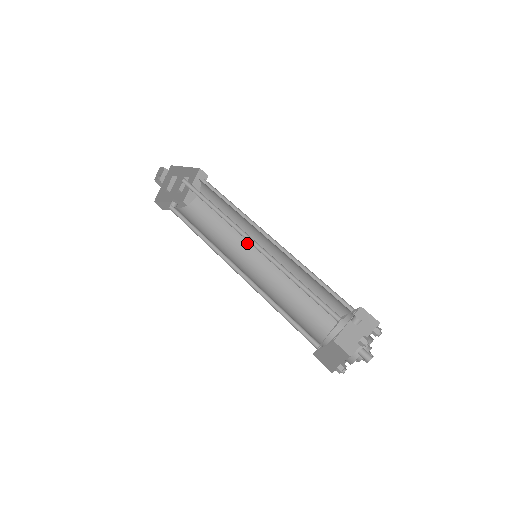
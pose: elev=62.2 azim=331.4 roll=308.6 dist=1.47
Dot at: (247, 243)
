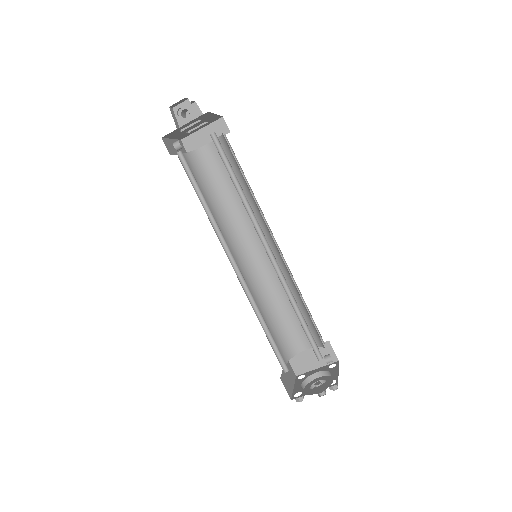
Dot at: (243, 230)
